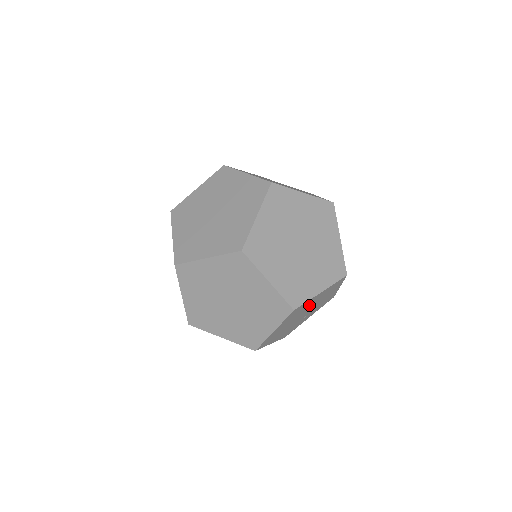
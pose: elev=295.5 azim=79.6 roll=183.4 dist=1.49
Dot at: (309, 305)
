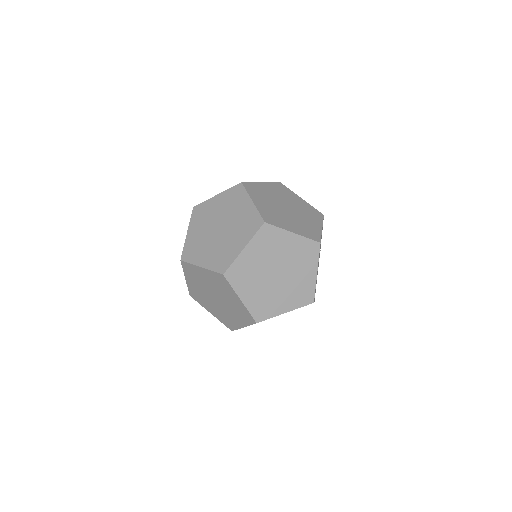
Dot at: occluded
